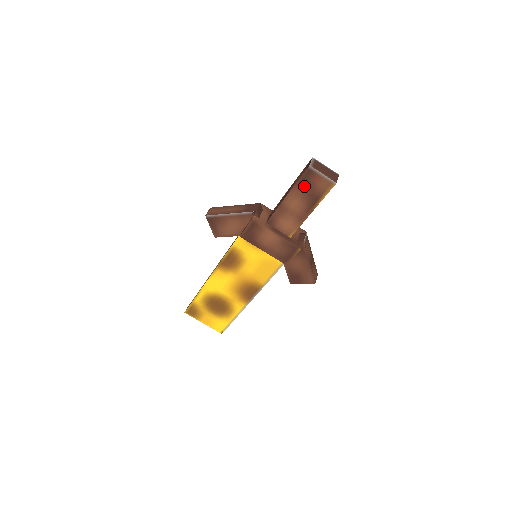
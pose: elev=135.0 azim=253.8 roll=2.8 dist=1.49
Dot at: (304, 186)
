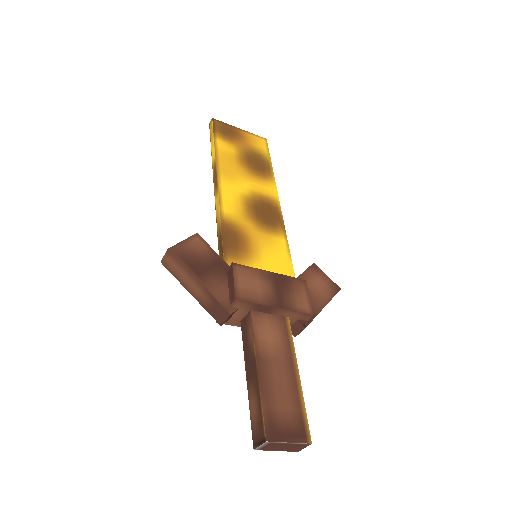
Dot at: occluded
